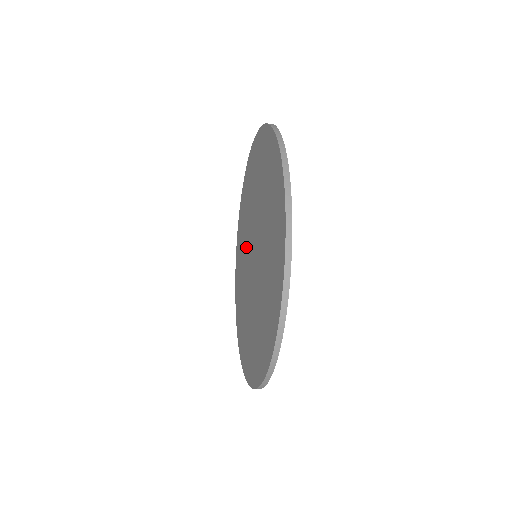
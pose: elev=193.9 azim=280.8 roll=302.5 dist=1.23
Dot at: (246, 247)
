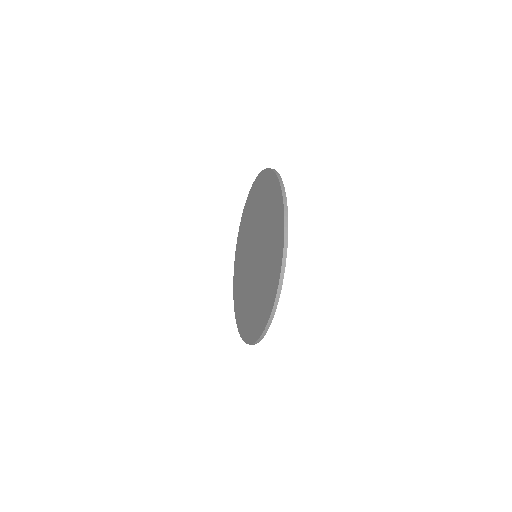
Dot at: (247, 249)
